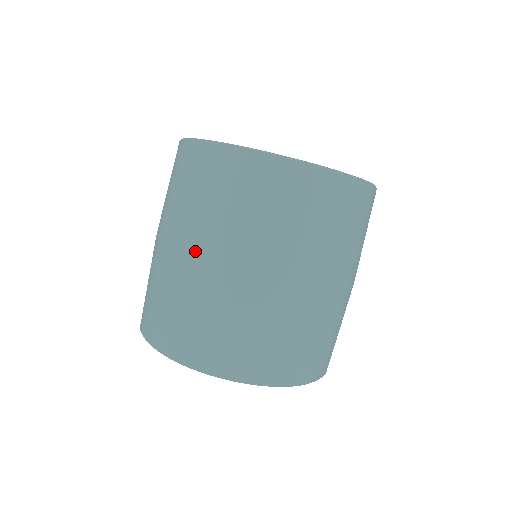
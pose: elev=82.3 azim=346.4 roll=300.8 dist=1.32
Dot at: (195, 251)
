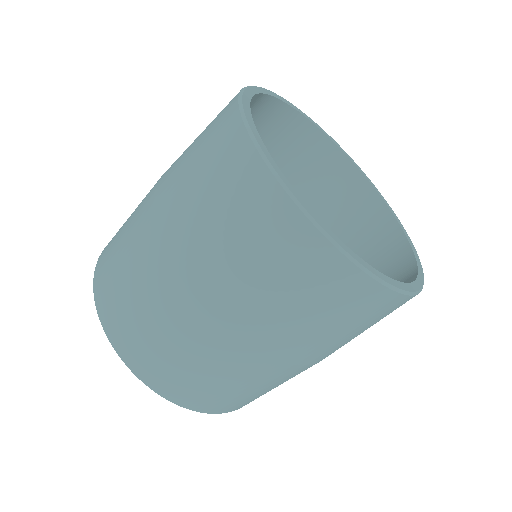
Dot at: (229, 326)
